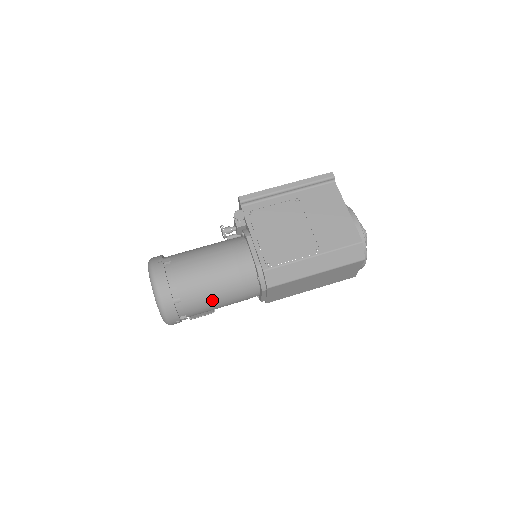
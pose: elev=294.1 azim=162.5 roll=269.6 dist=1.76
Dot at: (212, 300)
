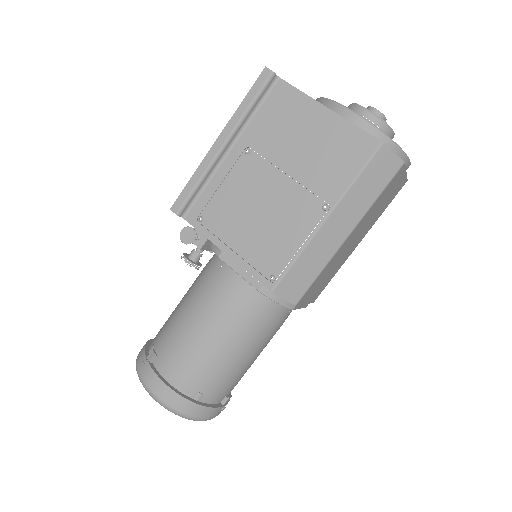
Dot at: (240, 363)
